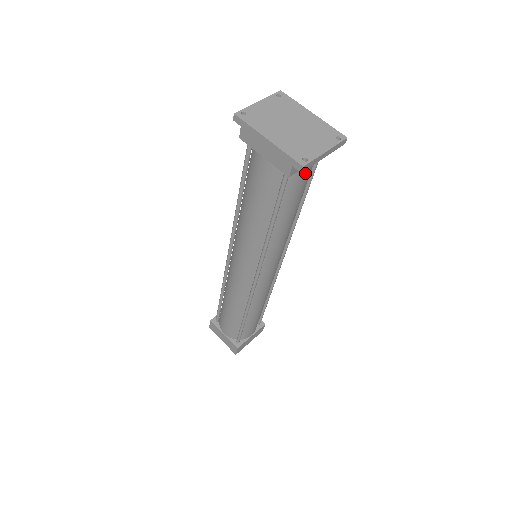
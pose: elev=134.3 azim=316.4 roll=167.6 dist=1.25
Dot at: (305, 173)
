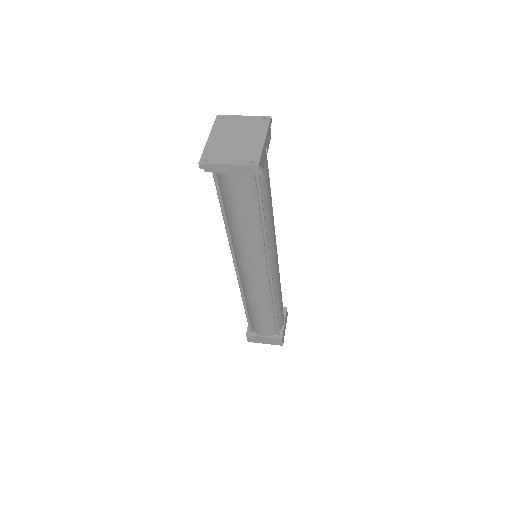
Dot at: (233, 181)
